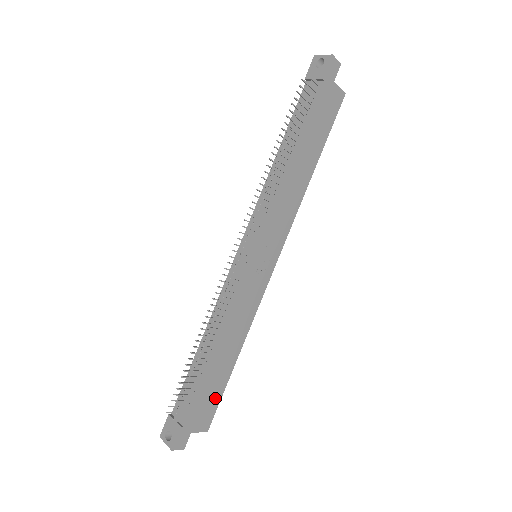
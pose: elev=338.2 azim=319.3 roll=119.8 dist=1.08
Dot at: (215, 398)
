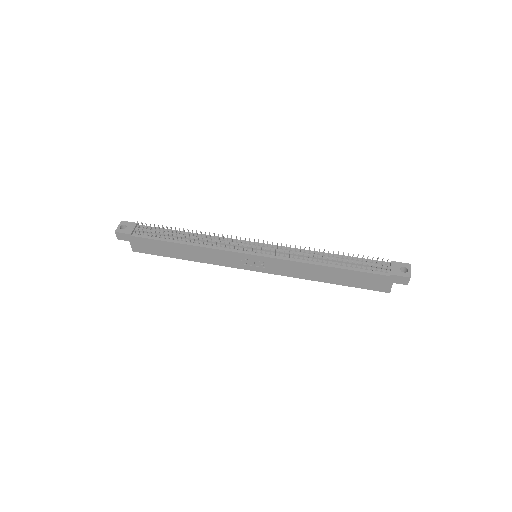
Dot at: (155, 251)
